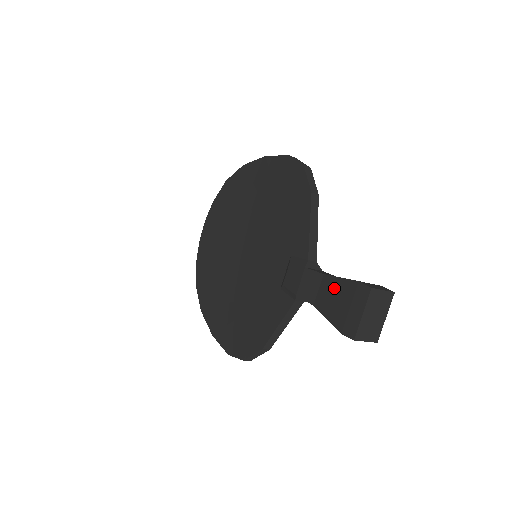
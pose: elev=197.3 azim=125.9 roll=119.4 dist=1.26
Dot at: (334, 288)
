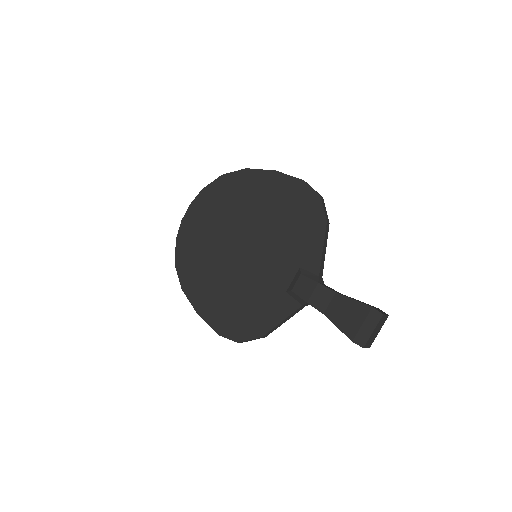
Dot at: (347, 306)
